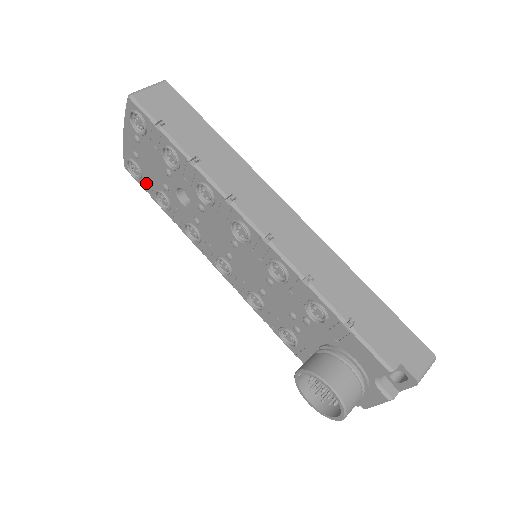
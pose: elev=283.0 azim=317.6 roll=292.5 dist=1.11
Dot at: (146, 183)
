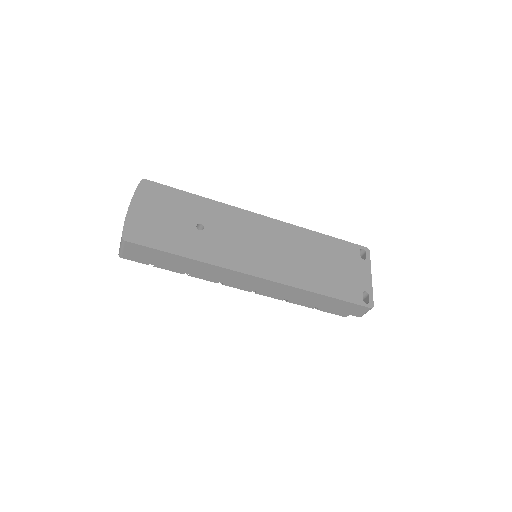
Dot at: occluded
